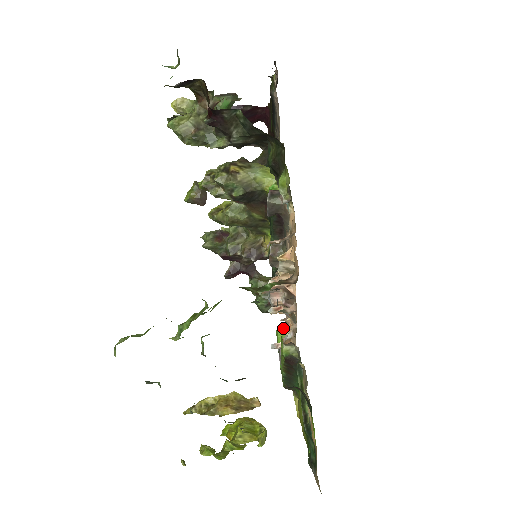
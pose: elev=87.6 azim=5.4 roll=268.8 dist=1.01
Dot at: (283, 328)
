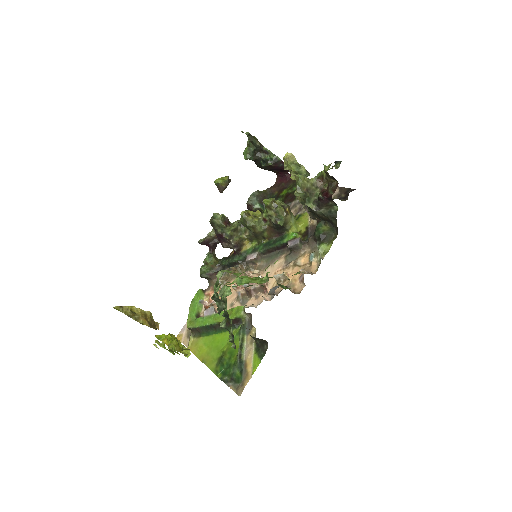
Dot at: (203, 292)
